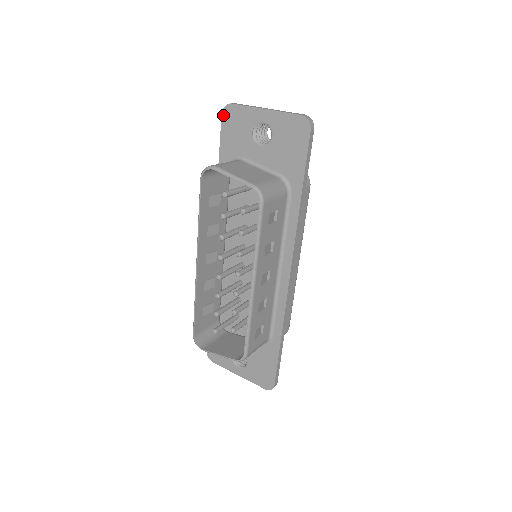
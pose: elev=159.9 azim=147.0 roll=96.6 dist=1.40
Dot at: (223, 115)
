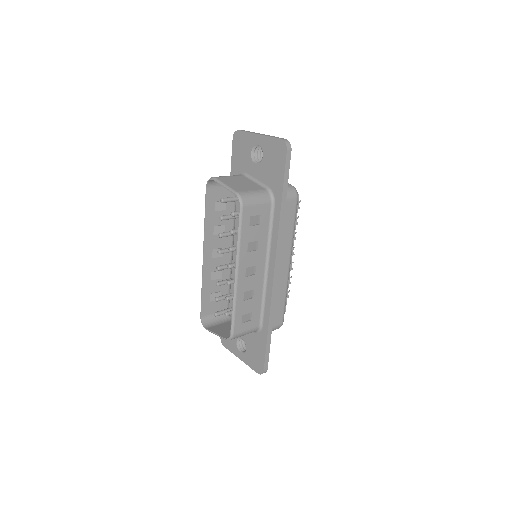
Dot at: (233, 139)
